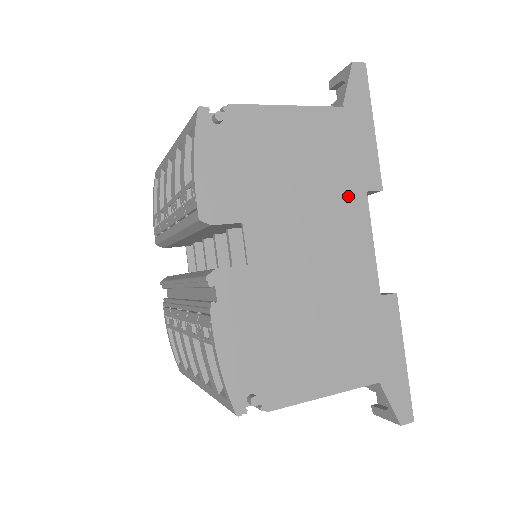
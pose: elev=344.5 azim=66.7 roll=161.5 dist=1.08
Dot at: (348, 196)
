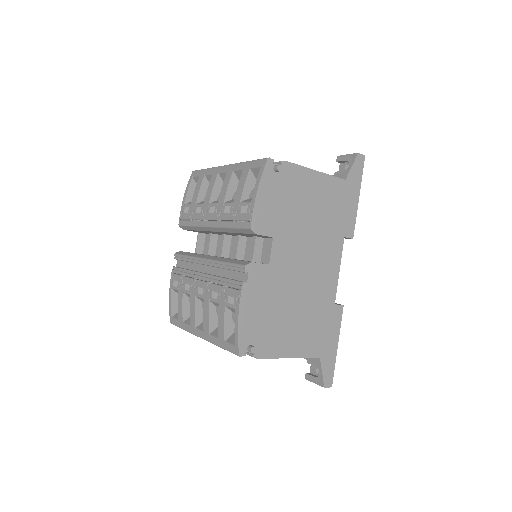
Dot at: (334, 237)
